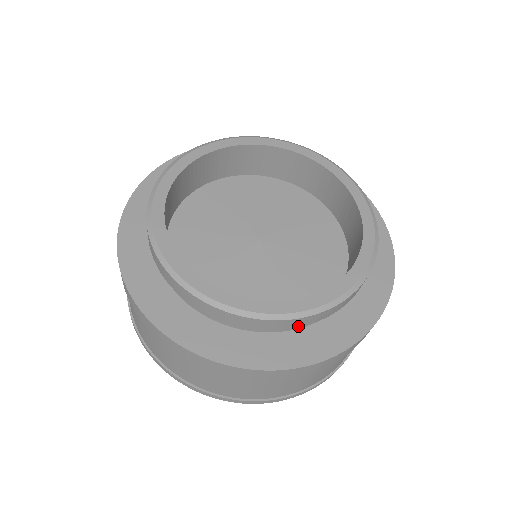
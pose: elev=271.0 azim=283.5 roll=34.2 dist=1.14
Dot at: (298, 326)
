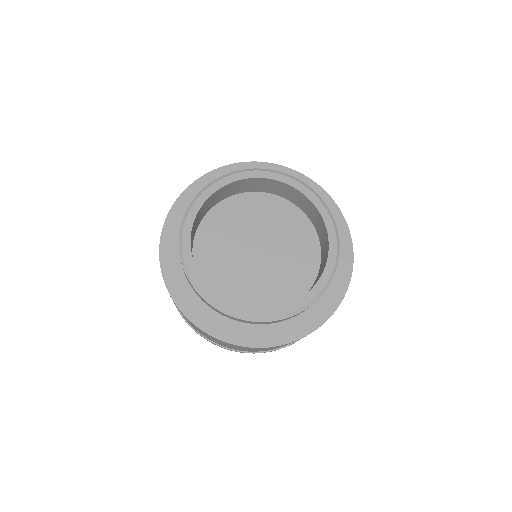
Dot at: occluded
